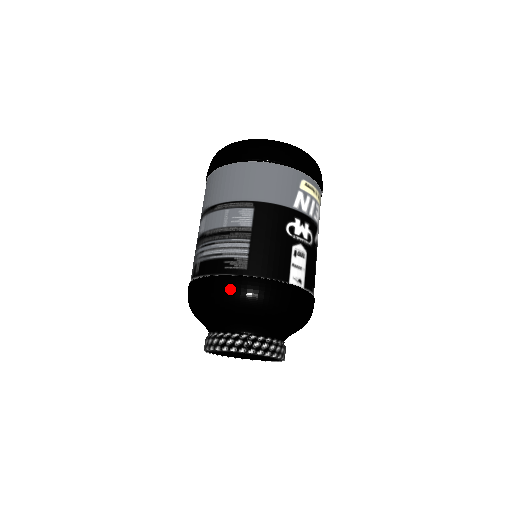
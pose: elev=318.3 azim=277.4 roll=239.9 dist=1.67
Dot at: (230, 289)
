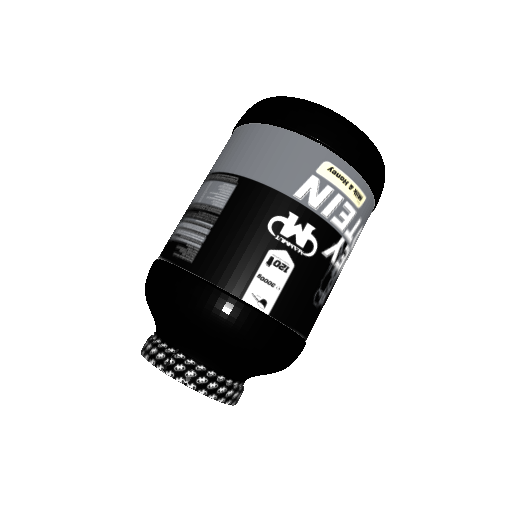
Dot at: (164, 282)
